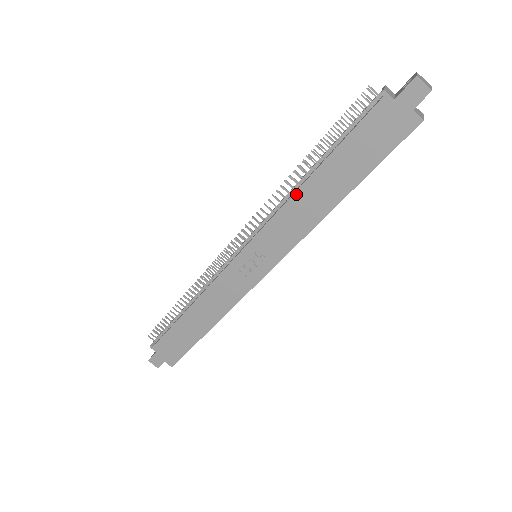
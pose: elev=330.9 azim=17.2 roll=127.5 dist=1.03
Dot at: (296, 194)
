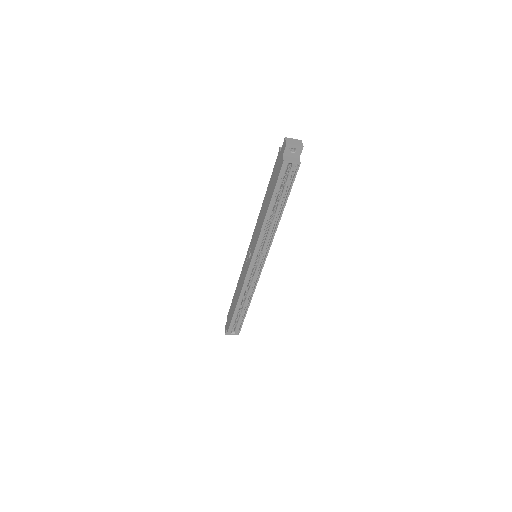
Dot at: (261, 210)
